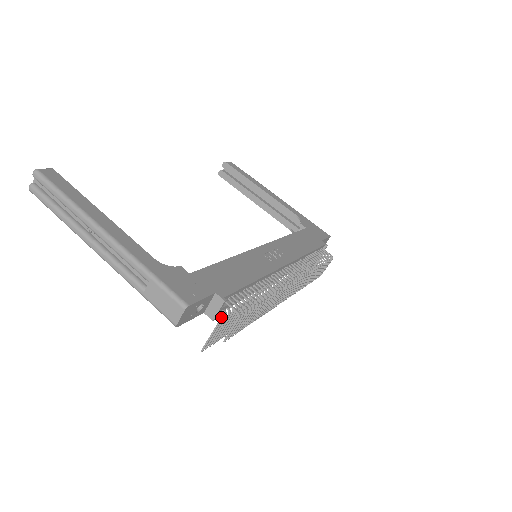
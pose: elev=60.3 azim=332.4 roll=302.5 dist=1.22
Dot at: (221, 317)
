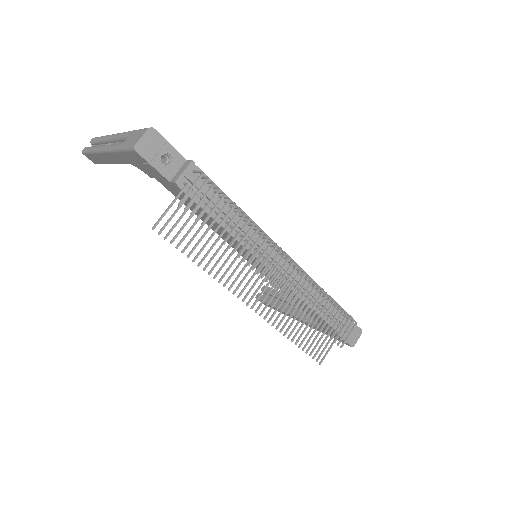
Dot at: (185, 185)
